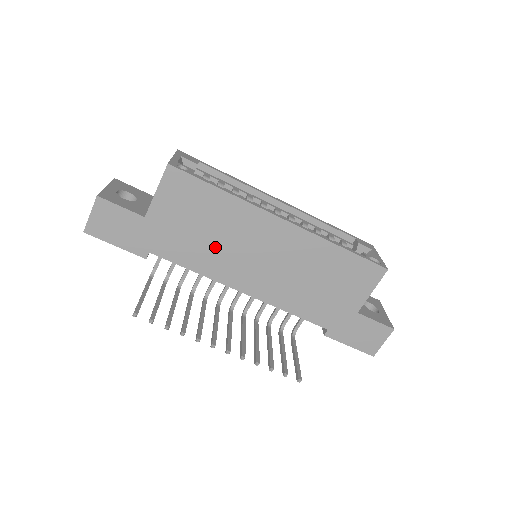
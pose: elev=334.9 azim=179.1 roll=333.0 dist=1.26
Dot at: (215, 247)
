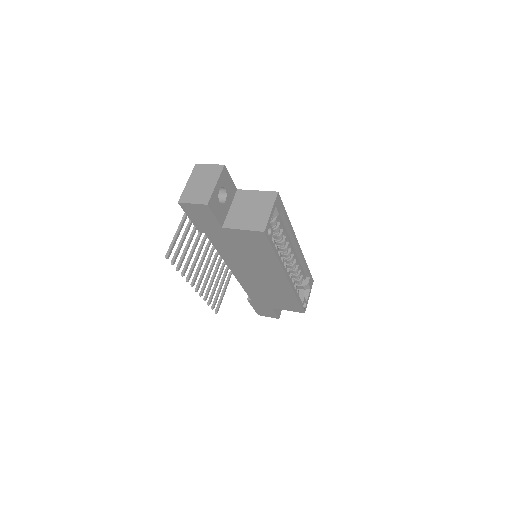
Dot at: (242, 257)
